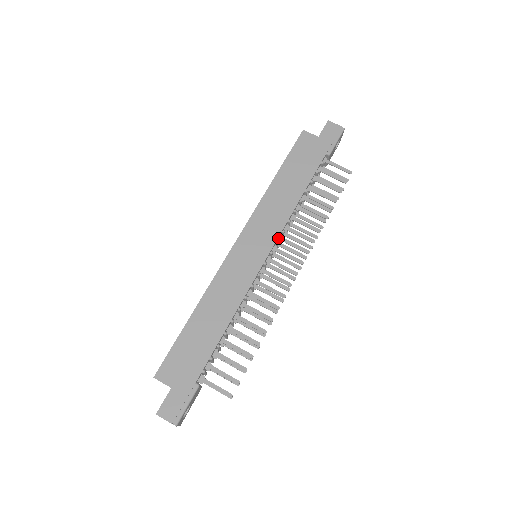
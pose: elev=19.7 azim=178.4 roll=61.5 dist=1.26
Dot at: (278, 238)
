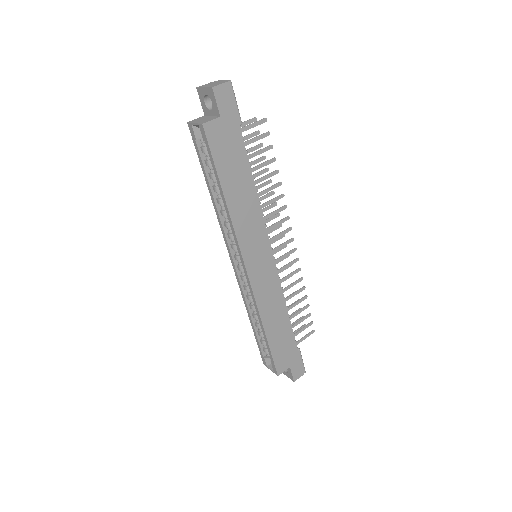
Dot at: (265, 233)
